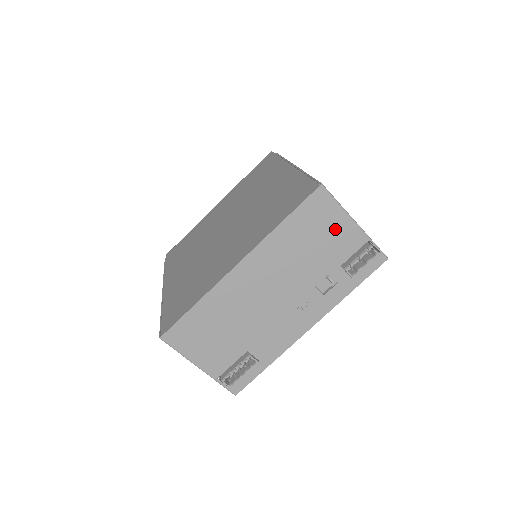
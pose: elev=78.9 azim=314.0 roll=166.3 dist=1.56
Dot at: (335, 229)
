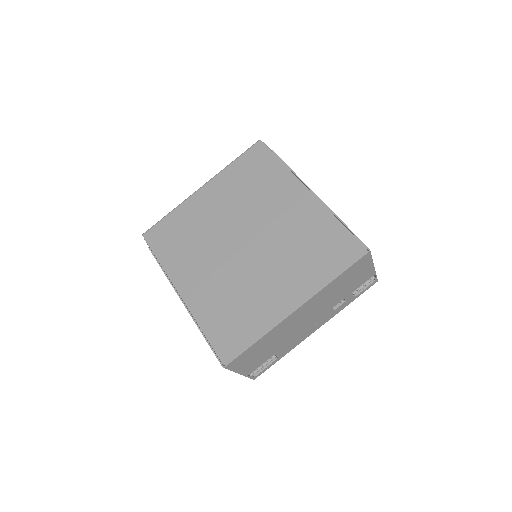
Dot at: (362, 274)
